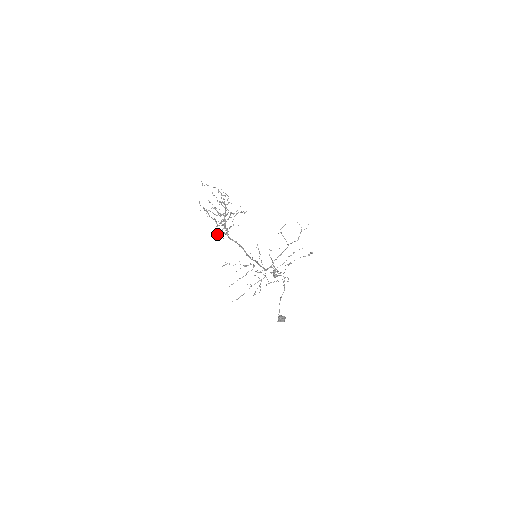
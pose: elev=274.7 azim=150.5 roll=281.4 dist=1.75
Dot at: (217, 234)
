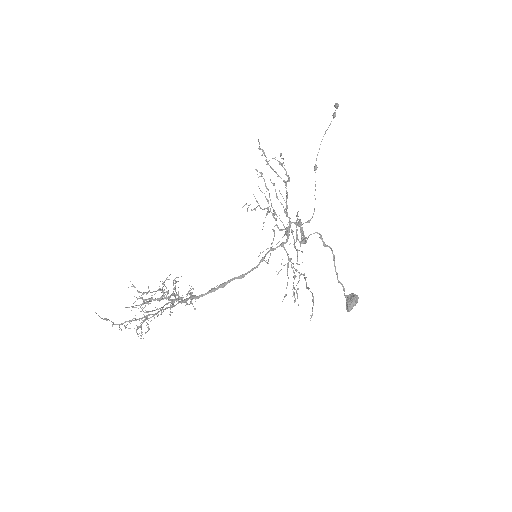
Dot at: (188, 292)
